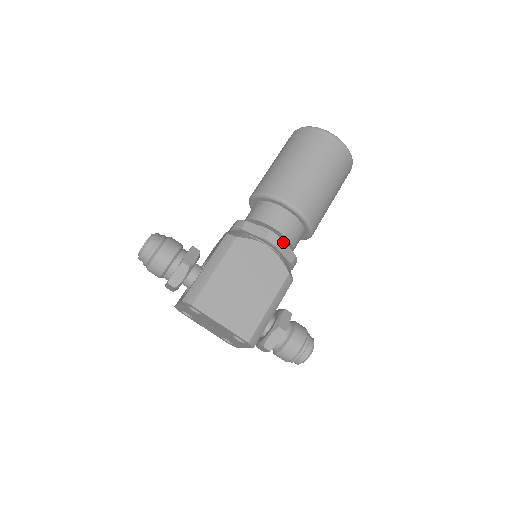
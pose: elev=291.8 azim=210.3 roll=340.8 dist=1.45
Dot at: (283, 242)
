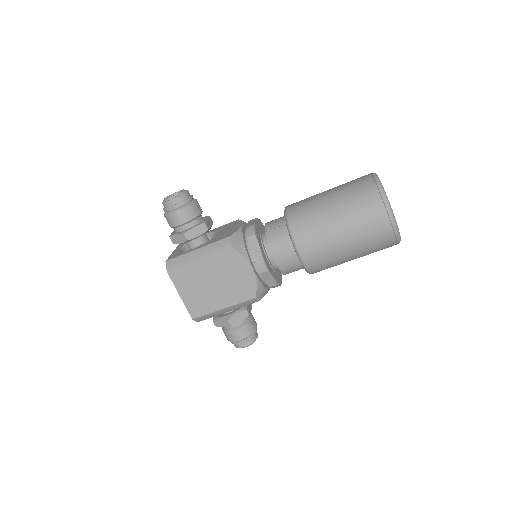
Dot at: (269, 273)
